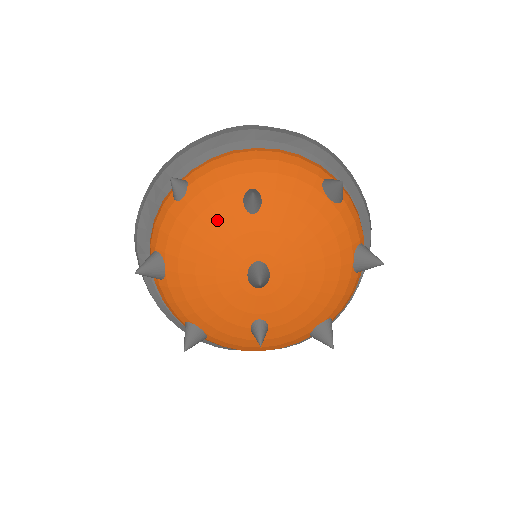
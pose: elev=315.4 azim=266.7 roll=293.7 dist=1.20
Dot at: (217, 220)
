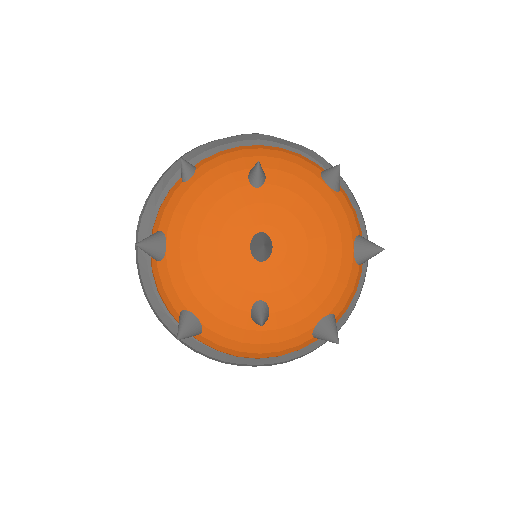
Dot at: (223, 193)
